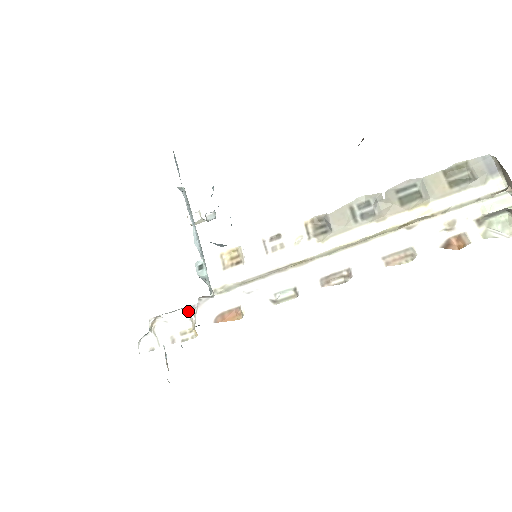
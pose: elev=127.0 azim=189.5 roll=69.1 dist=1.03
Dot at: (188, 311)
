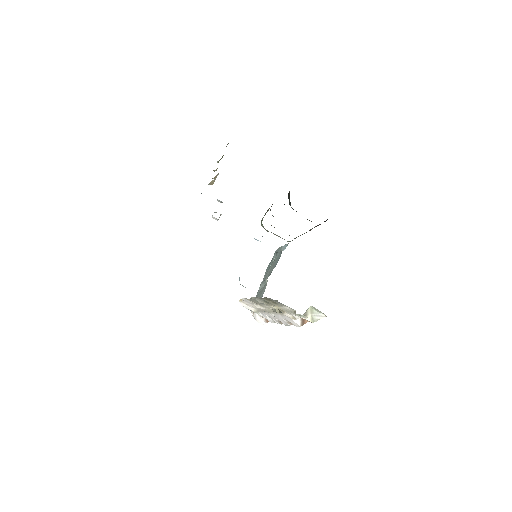
Dot at: occluded
